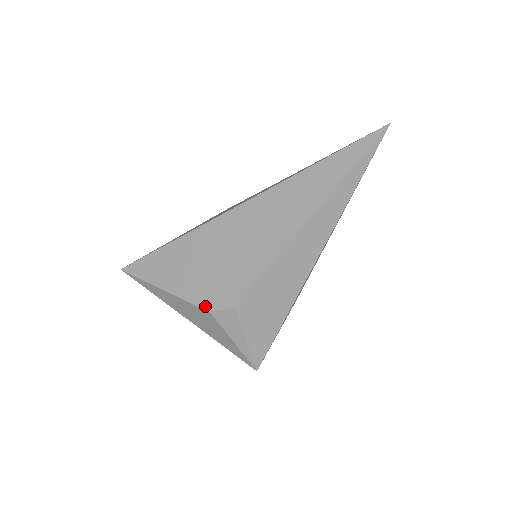
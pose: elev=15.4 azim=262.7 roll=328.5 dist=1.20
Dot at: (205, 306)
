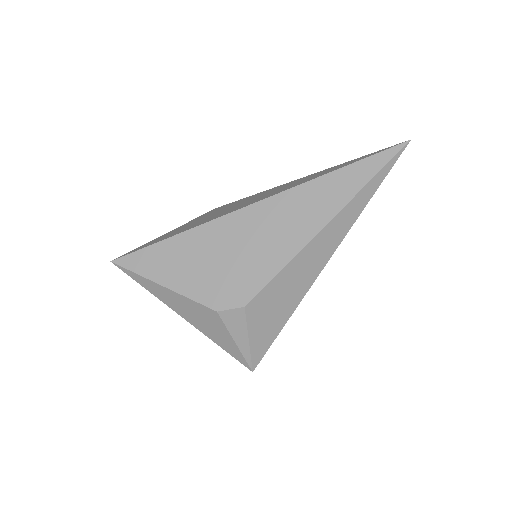
Dot at: (211, 305)
